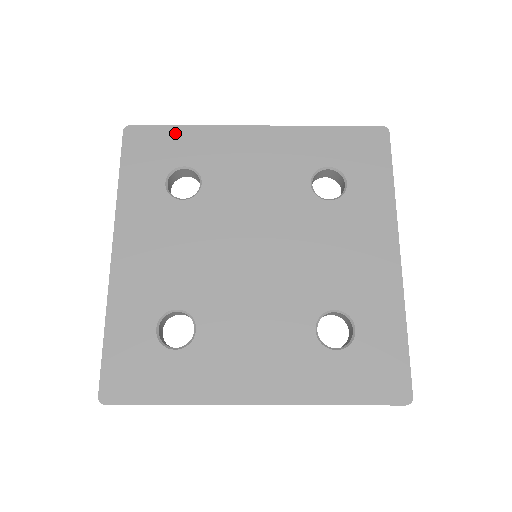
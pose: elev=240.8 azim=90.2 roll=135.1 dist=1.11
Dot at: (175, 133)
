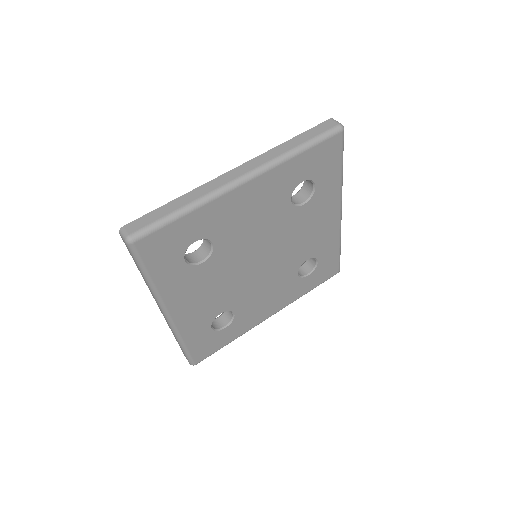
Dot at: occluded
